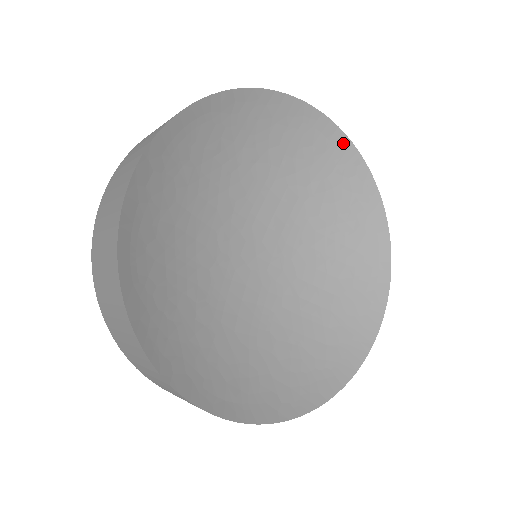
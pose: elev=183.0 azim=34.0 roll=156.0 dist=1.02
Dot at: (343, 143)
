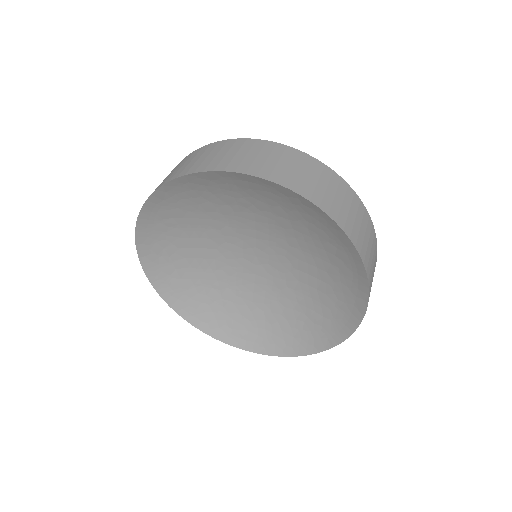
Dot at: (272, 185)
